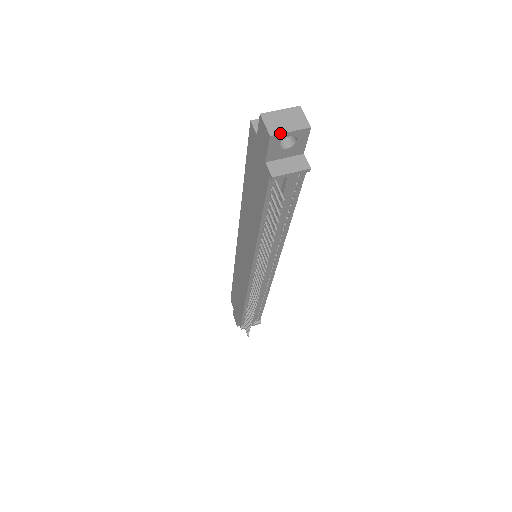
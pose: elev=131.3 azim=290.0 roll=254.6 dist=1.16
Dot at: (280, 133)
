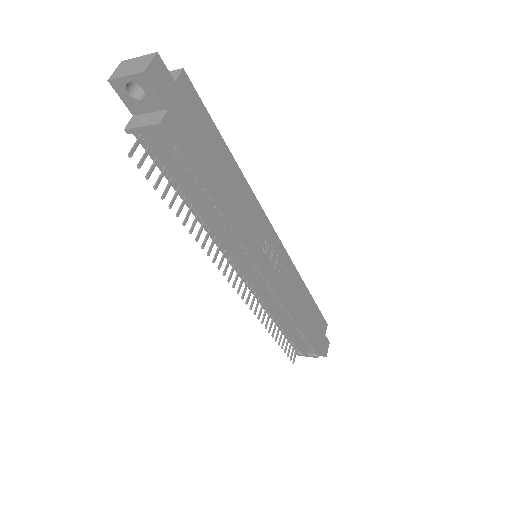
Dot at: (116, 78)
